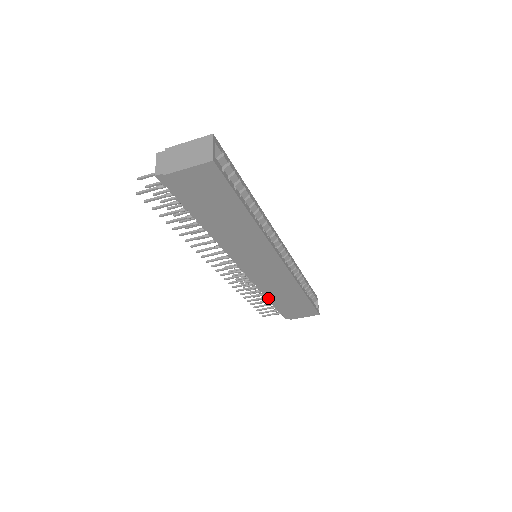
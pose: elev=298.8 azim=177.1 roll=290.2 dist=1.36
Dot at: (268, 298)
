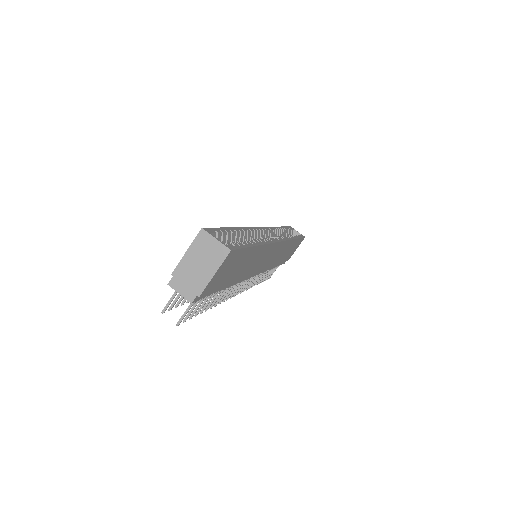
Dot at: (273, 267)
